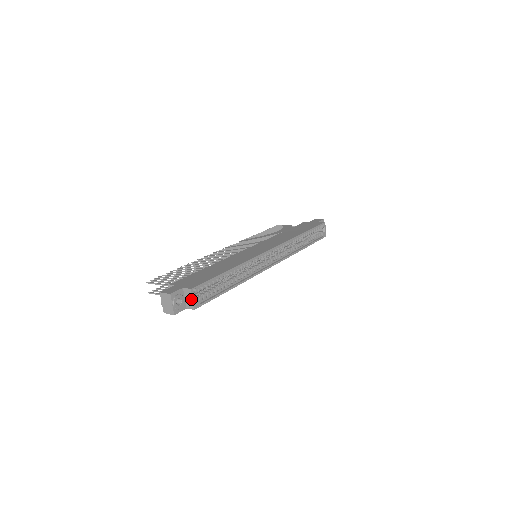
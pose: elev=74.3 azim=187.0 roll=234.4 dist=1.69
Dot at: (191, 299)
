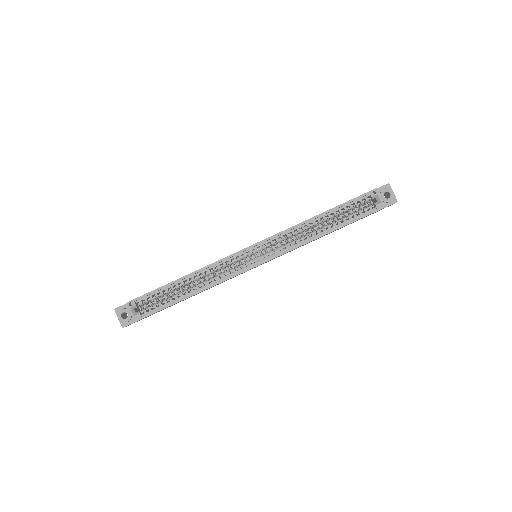
Dot at: (130, 312)
